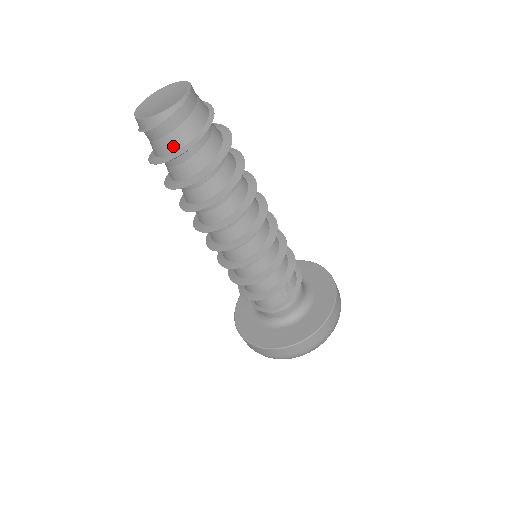
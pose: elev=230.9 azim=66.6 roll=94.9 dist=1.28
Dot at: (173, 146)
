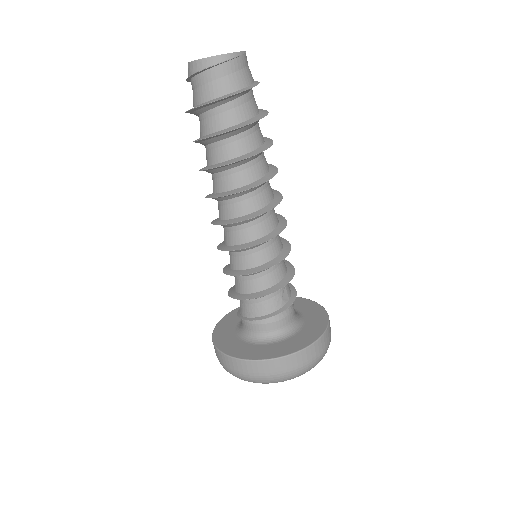
Dot at: (221, 90)
